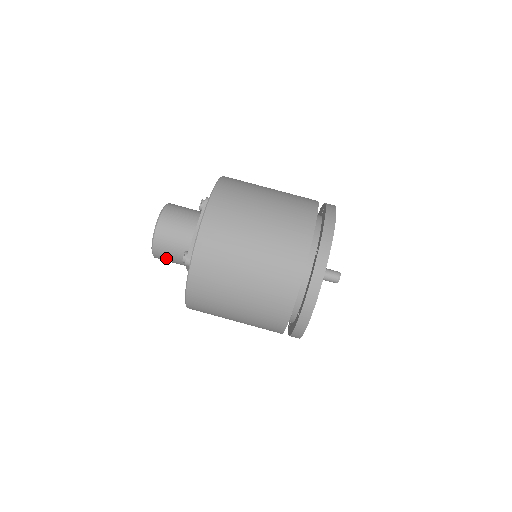
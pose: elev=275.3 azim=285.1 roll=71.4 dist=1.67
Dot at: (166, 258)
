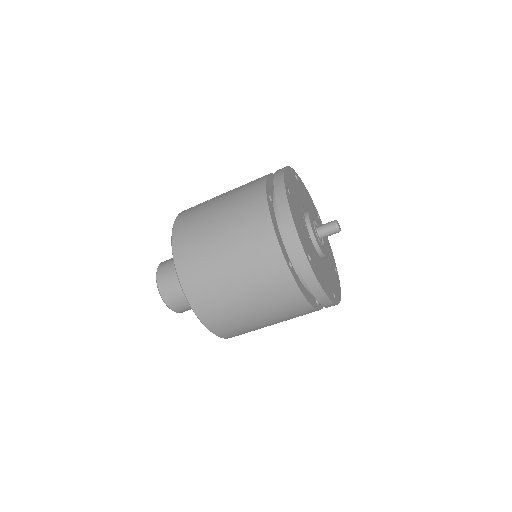
Dot at: occluded
